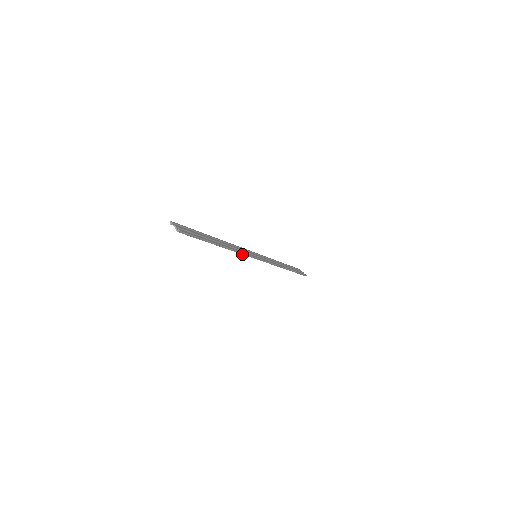
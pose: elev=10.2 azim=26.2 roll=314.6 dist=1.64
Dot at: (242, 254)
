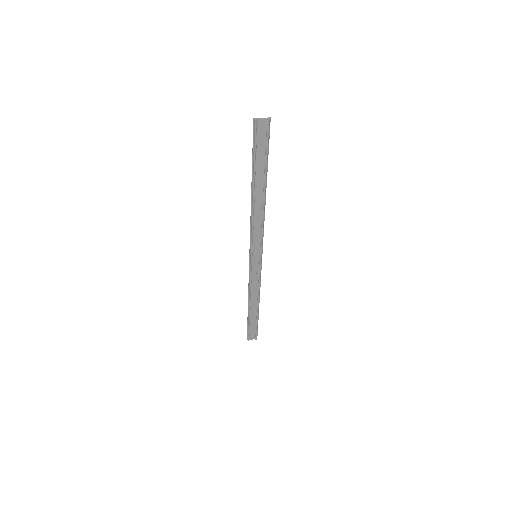
Dot at: (262, 229)
